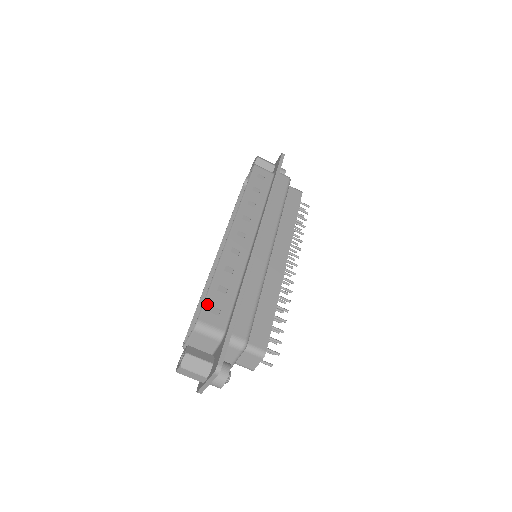
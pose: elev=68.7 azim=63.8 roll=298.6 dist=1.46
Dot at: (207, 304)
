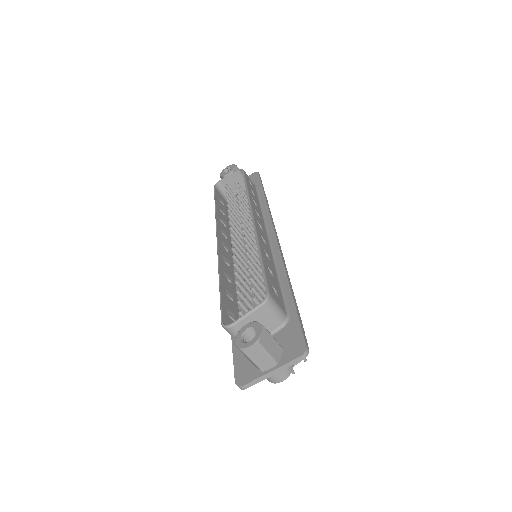
Dot at: (268, 280)
